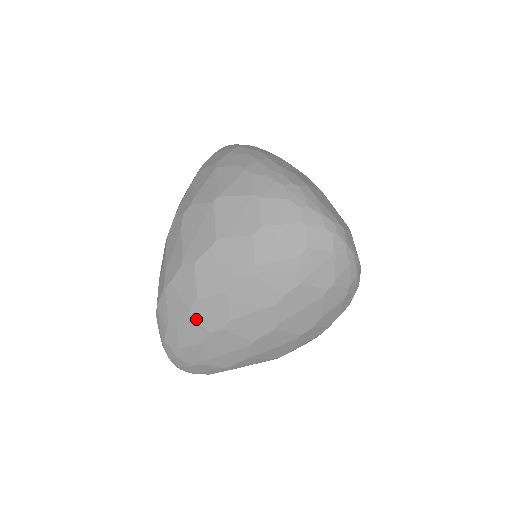
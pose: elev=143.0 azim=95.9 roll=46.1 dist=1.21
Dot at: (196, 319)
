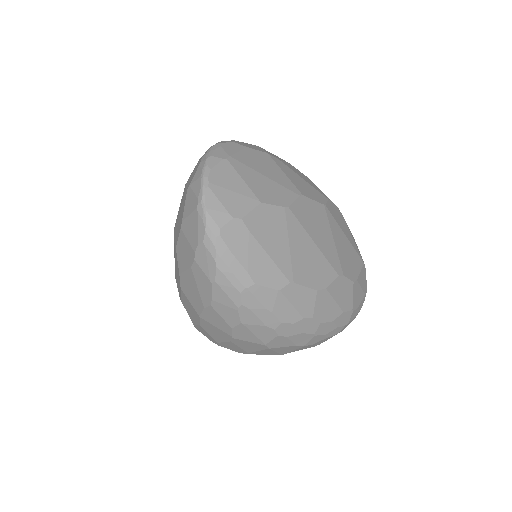
Dot at: occluded
